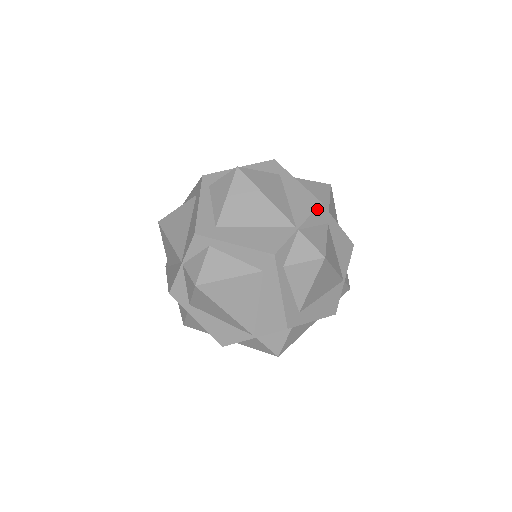
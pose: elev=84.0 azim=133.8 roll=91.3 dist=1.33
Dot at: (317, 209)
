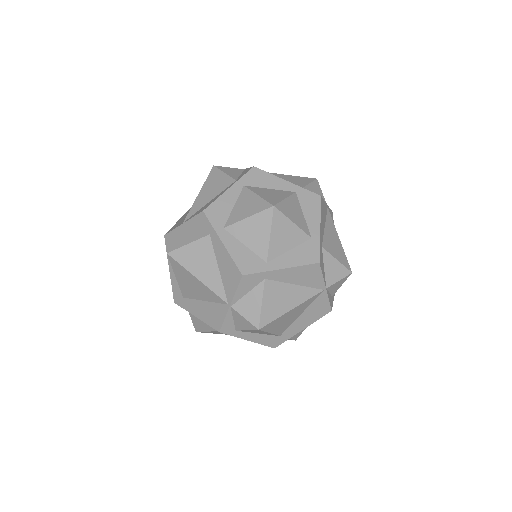
Dot at: (321, 268)
